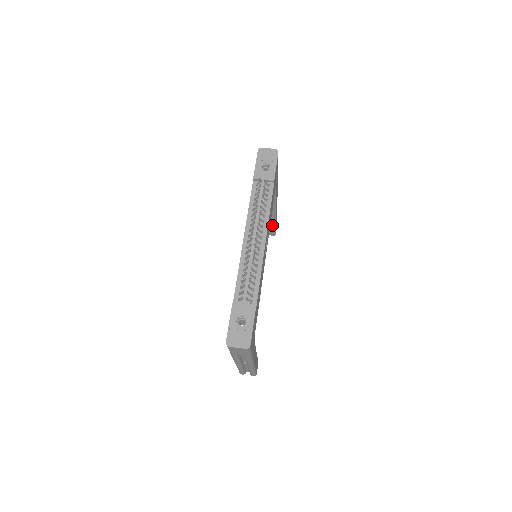
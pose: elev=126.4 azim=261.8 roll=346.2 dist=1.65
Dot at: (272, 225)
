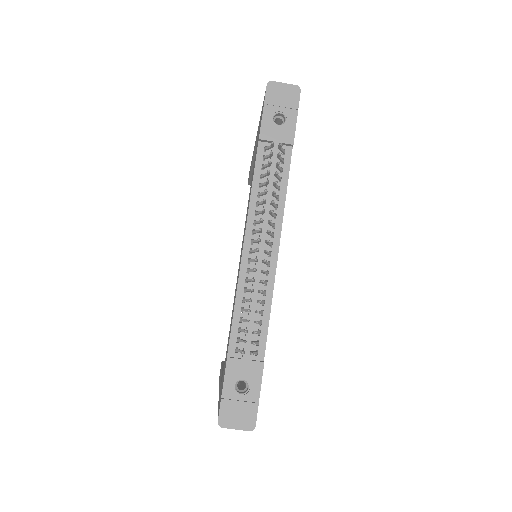
Dot at: occluded
